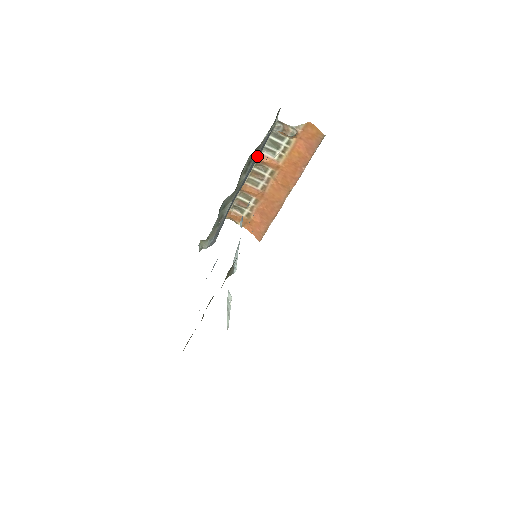
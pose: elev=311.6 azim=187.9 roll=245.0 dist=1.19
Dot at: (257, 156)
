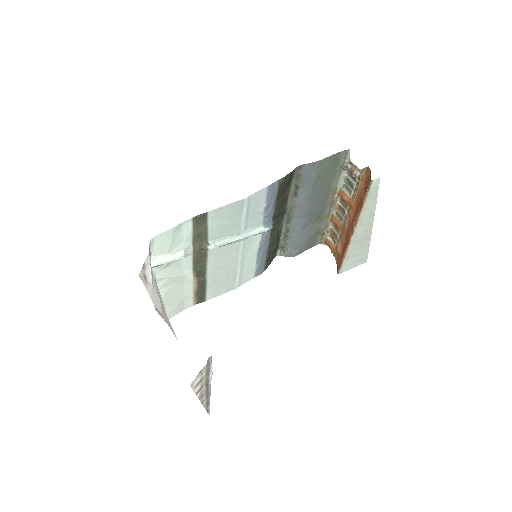
Dot at: (308, 184)
